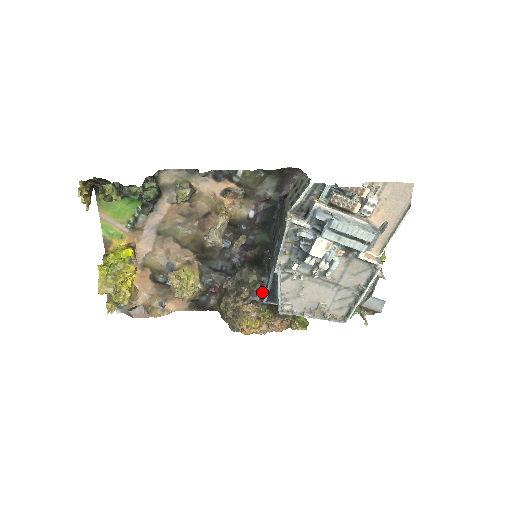
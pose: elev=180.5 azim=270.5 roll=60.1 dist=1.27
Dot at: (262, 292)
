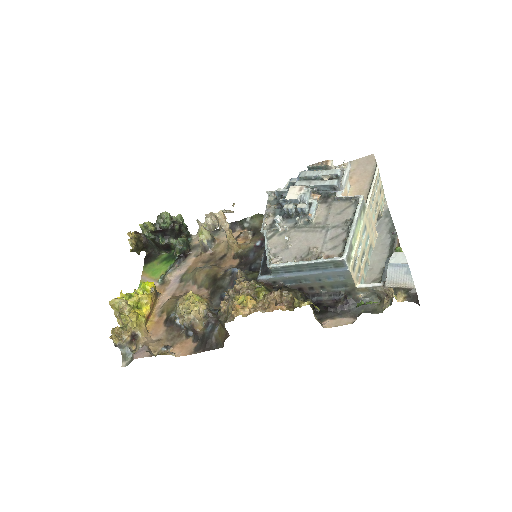
Dot at: occluded
